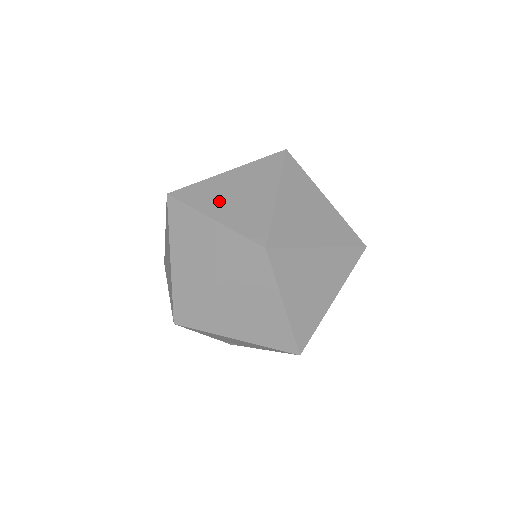
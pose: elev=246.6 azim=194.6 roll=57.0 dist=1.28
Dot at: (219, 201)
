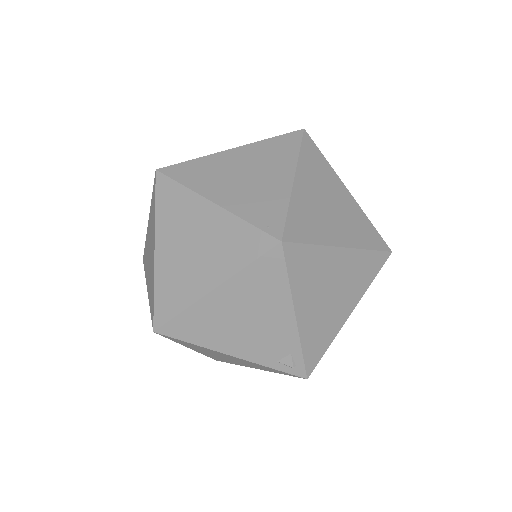
Dot at: occluded
